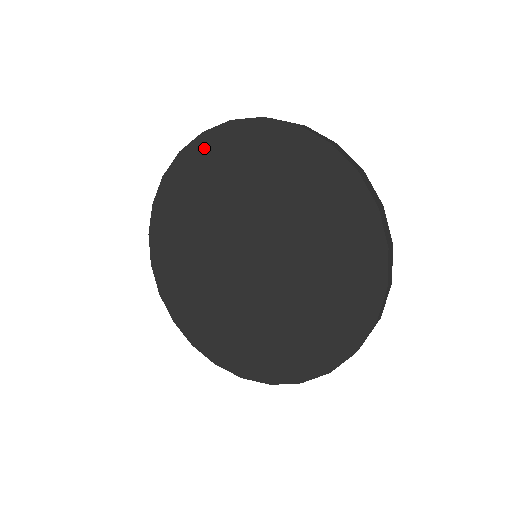
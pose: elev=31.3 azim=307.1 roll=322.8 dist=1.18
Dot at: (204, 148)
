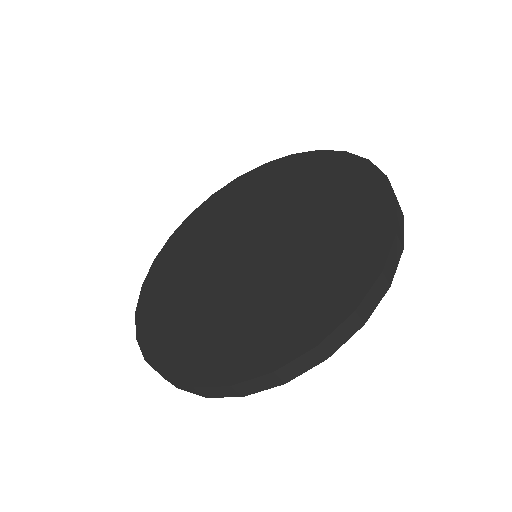
Dot at: (213, 202)
